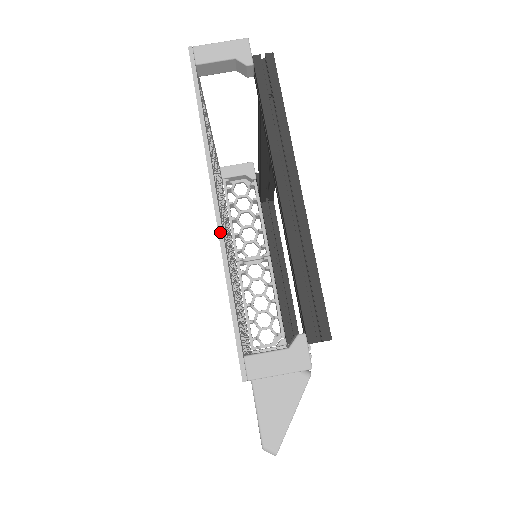
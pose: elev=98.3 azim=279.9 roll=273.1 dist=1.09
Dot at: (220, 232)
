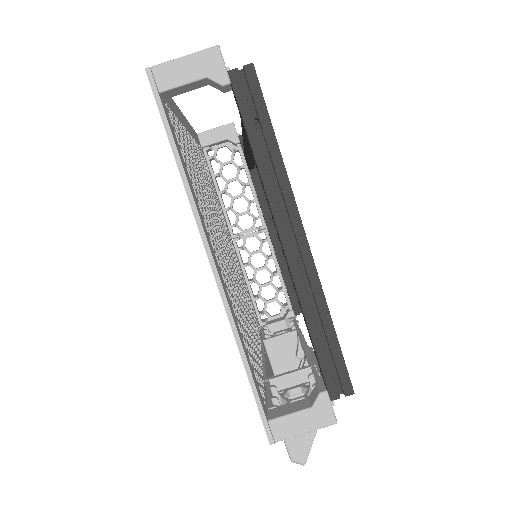
Dot at: (224, 299)
